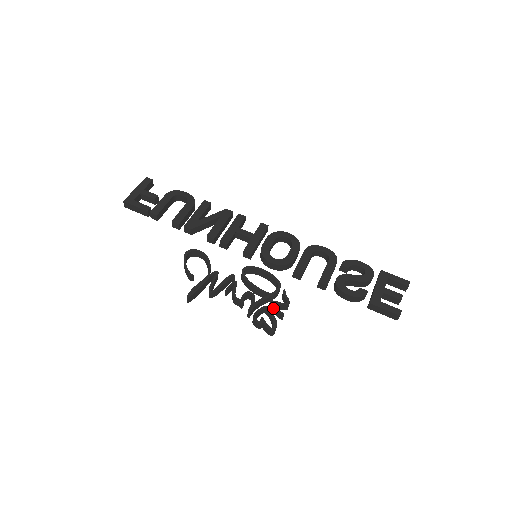
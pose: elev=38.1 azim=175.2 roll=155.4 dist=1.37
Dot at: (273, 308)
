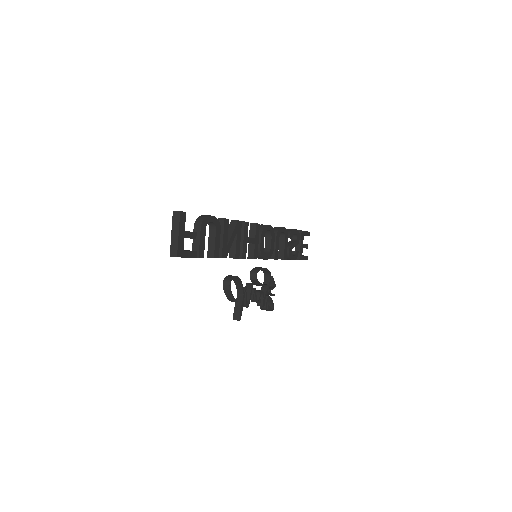
Dot at: (270, 294)
